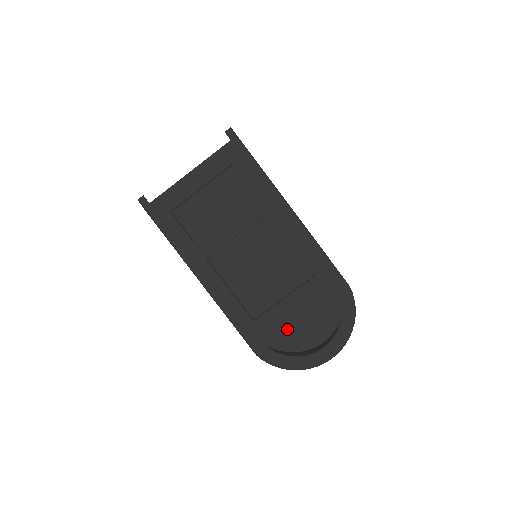
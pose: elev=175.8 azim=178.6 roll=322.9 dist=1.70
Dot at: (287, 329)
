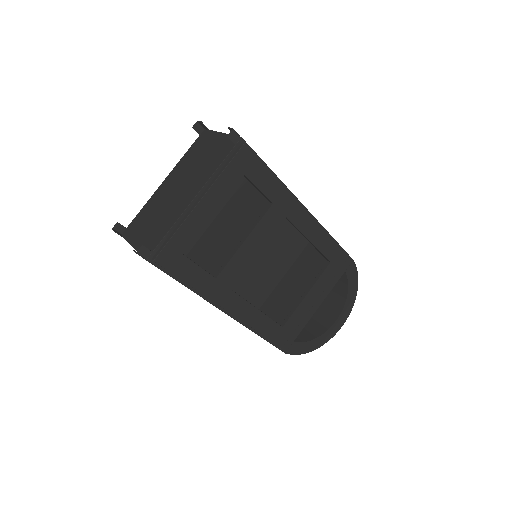
Dot at: (308, 319)
